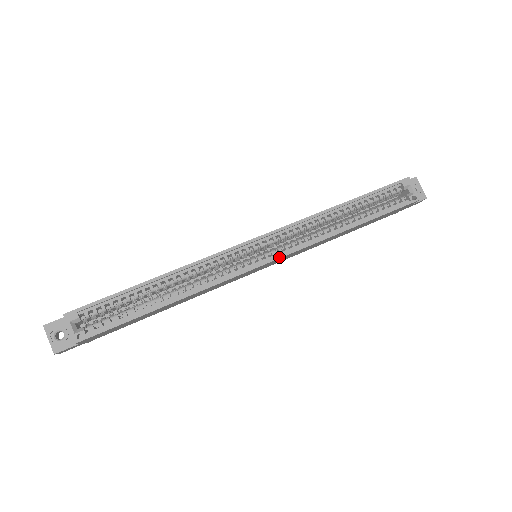
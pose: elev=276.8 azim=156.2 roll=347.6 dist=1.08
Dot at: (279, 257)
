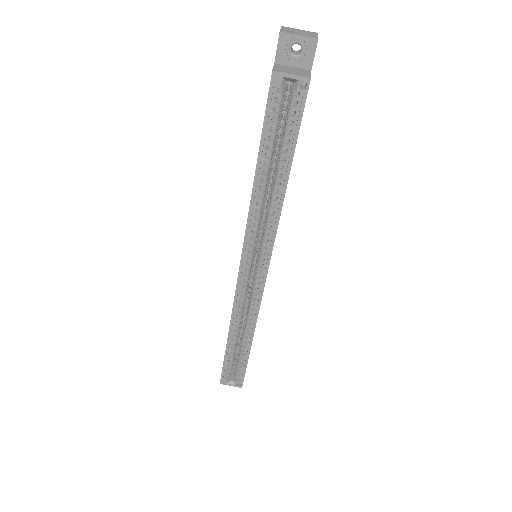
Dot at: (268, 264)
